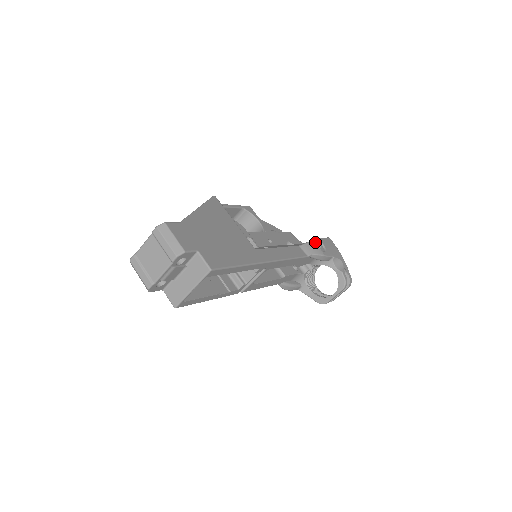
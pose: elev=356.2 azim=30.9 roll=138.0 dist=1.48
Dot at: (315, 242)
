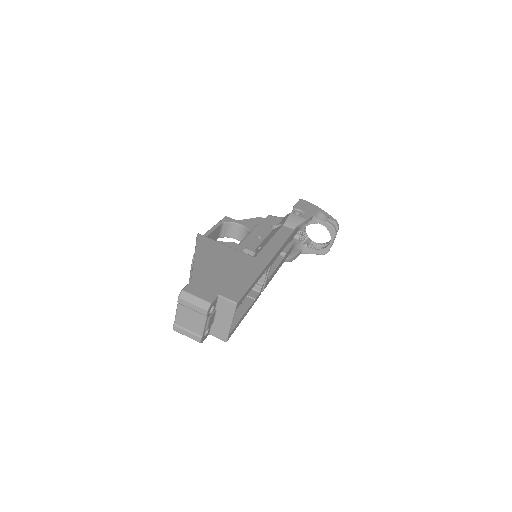
Dot at: (293, 213)
